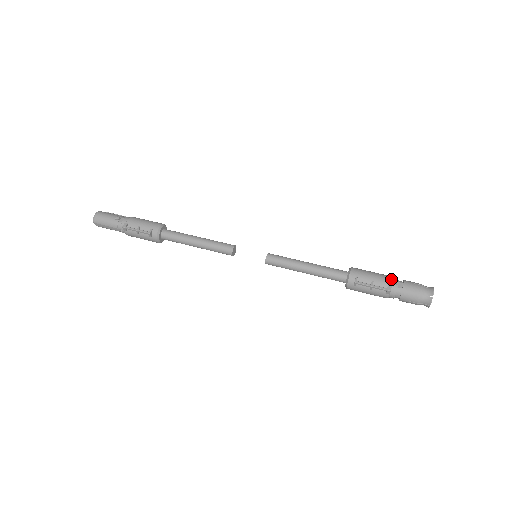
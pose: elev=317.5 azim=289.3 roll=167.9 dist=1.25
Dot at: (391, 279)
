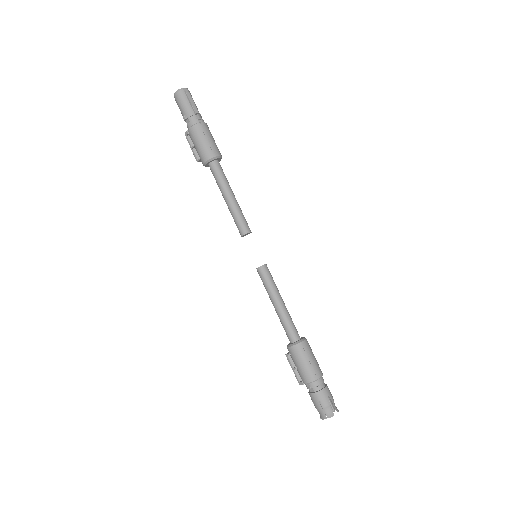
Dot at: (307, 382)
